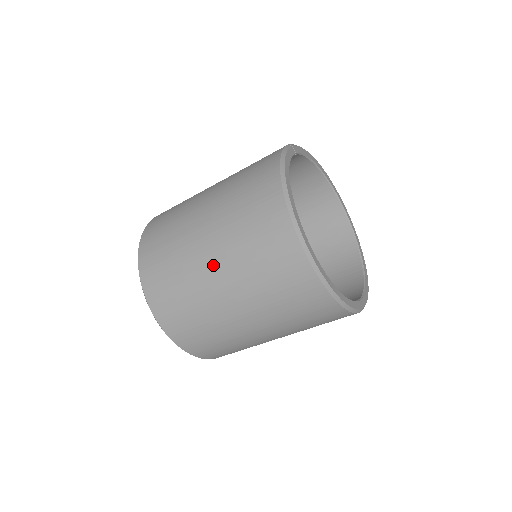
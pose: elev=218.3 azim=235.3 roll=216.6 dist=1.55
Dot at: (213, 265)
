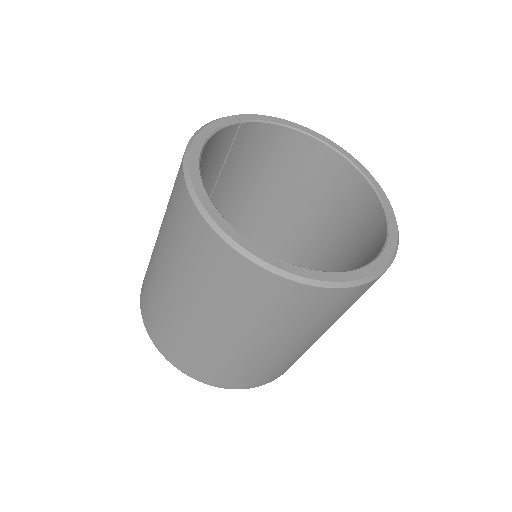
Dot at: (162, 267)
